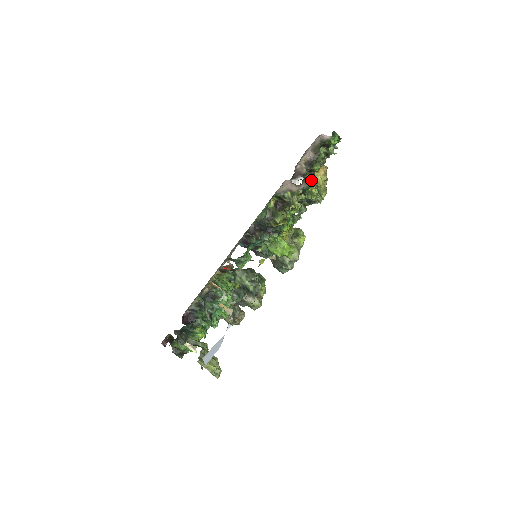
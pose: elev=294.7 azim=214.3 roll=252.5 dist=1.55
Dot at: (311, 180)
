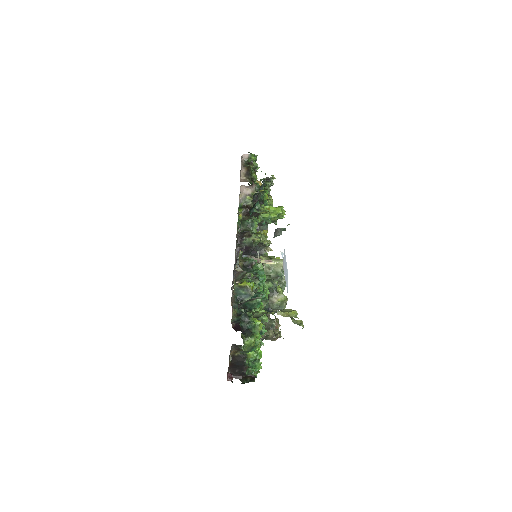
Dot at: occluded
